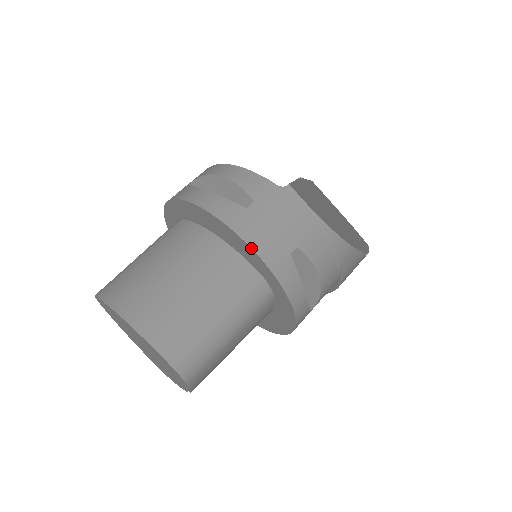
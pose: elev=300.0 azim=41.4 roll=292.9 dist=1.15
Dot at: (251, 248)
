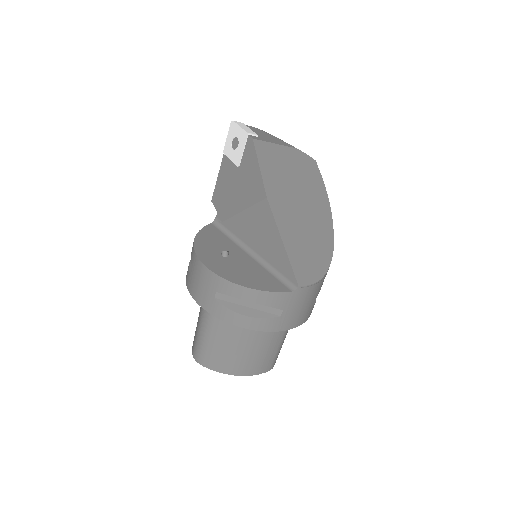
Dot at: occluded
